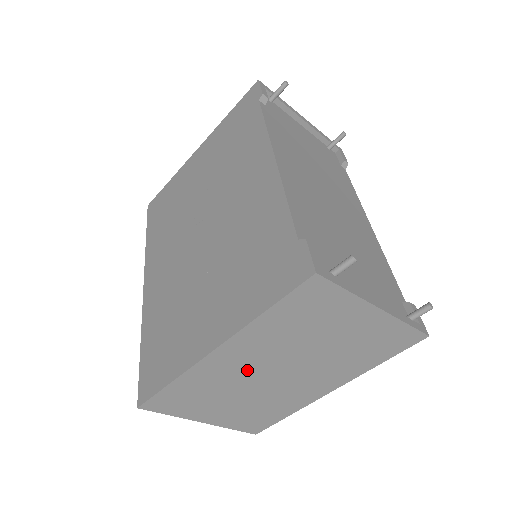
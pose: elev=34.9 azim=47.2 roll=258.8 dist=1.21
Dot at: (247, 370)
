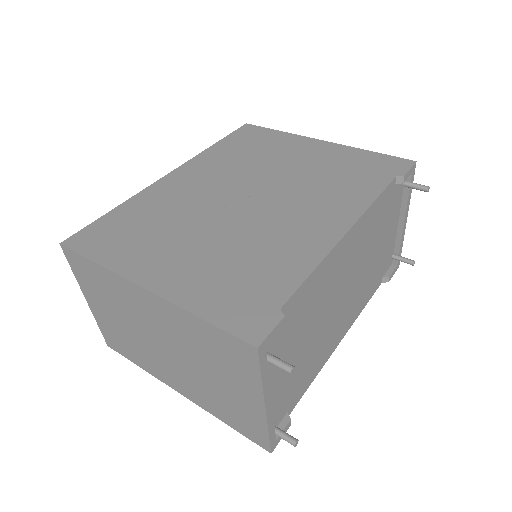
Dot at: (148, 321)
